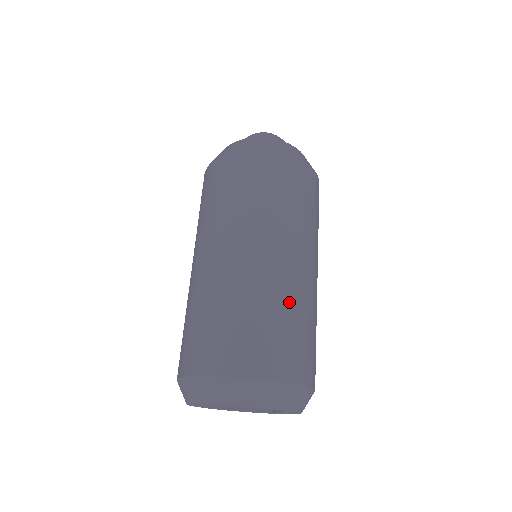
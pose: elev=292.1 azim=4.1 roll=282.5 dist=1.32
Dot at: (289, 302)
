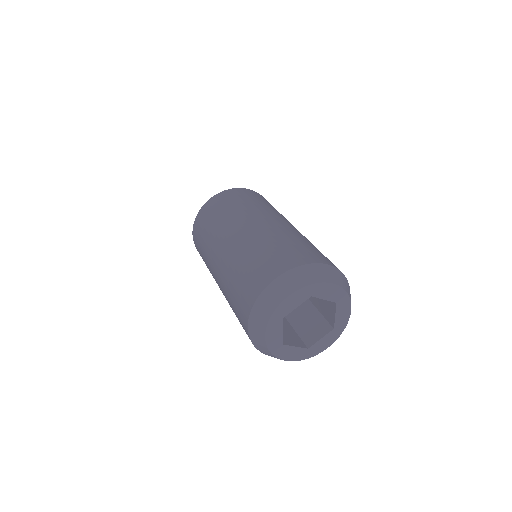
Dot at: occluded
